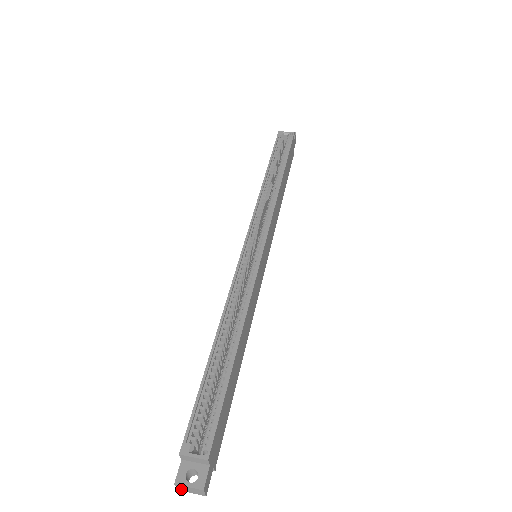
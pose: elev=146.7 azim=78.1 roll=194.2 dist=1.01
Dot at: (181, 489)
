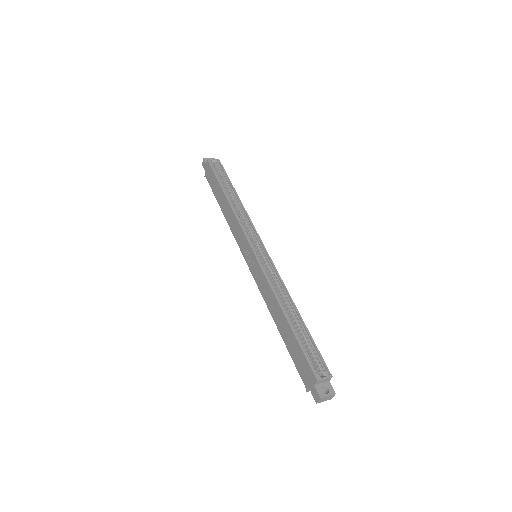
Dot at: (320, 401)
